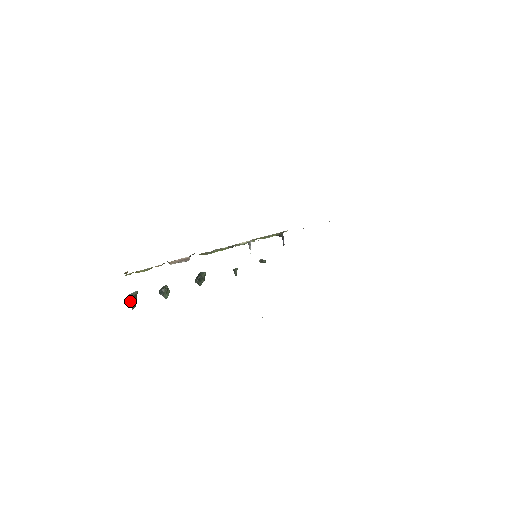
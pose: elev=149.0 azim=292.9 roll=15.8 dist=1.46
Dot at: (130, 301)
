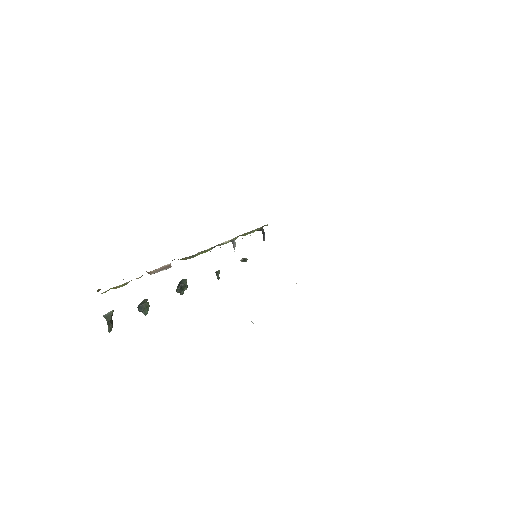
Dot at: (107, 324)
